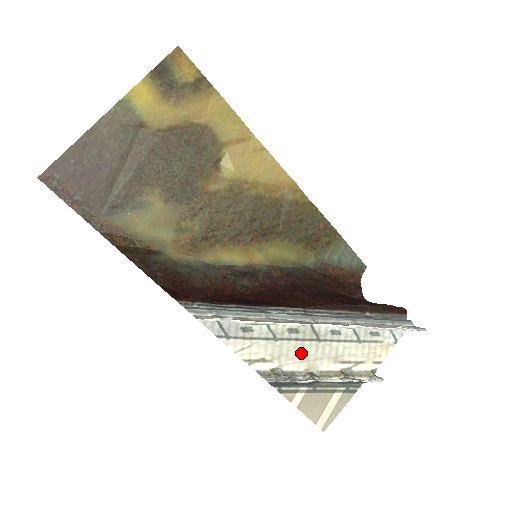
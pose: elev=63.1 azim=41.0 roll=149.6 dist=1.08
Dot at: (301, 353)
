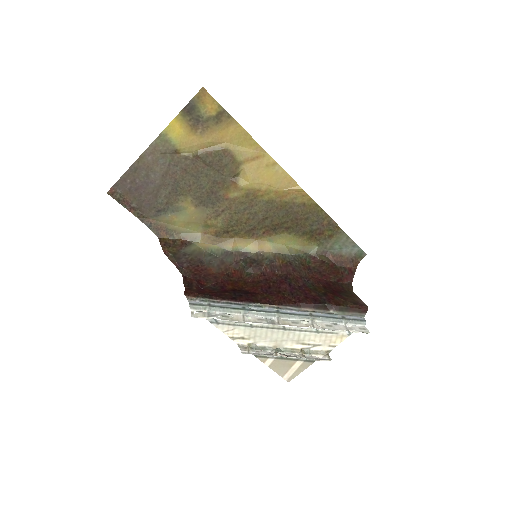
Dot at: (271, 336)
